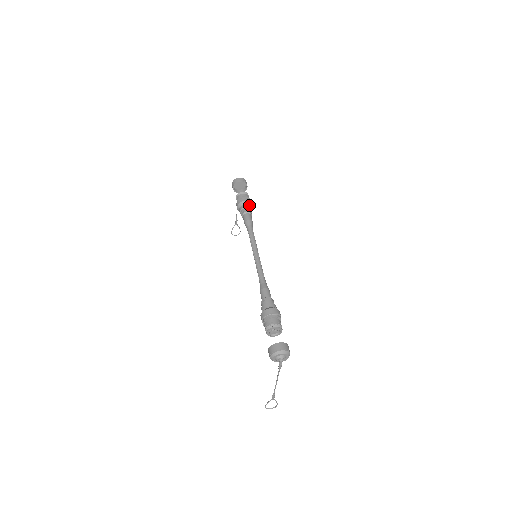
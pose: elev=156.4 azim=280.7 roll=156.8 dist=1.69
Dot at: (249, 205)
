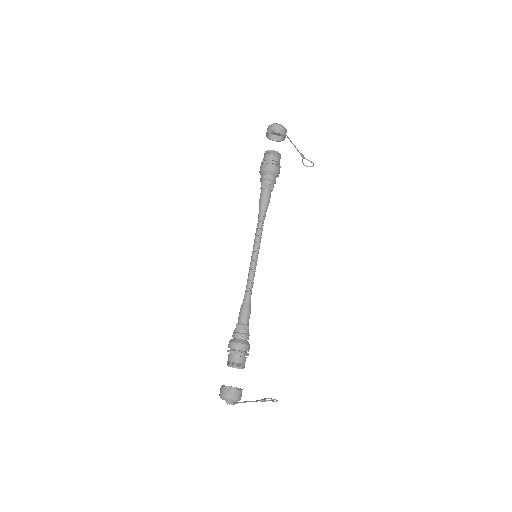
Dot at: (270, 175)
